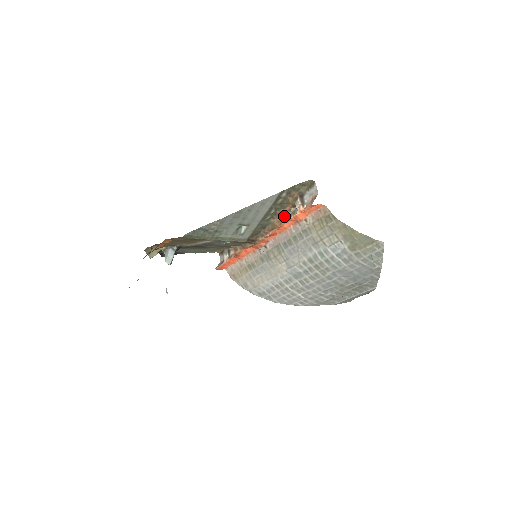
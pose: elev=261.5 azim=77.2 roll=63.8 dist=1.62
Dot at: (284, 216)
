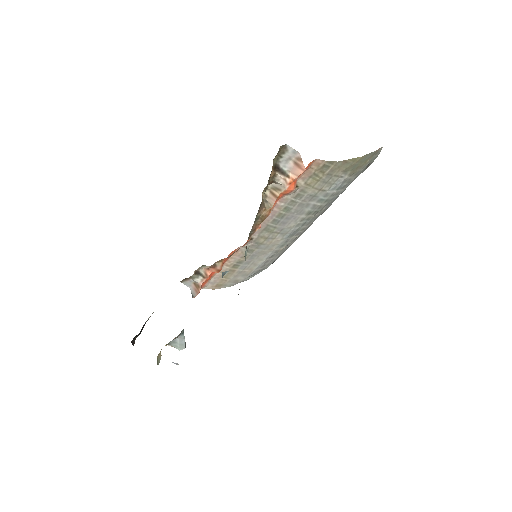
Dot at: (264, 200)
